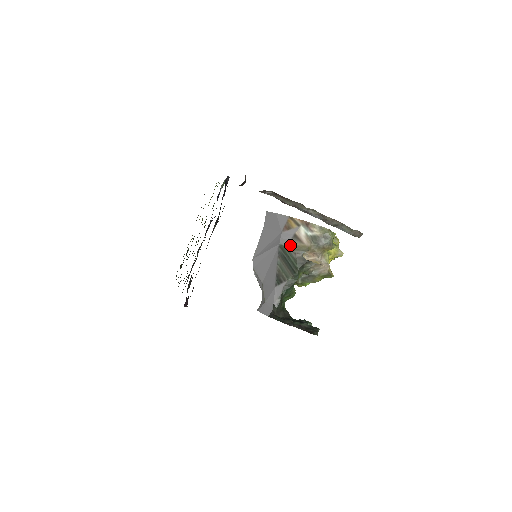
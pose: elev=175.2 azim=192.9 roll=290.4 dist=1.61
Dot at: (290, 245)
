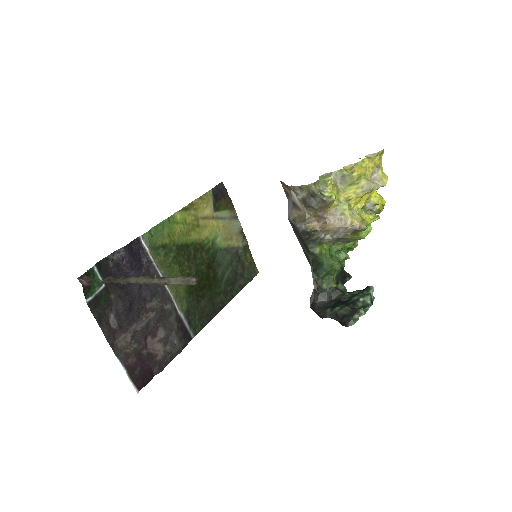
Dot at: (293, 218)
